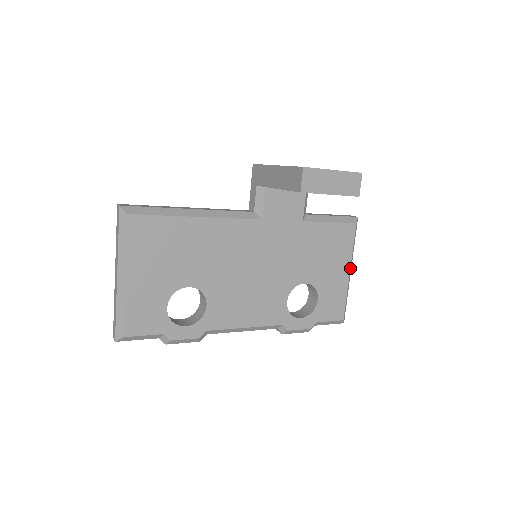
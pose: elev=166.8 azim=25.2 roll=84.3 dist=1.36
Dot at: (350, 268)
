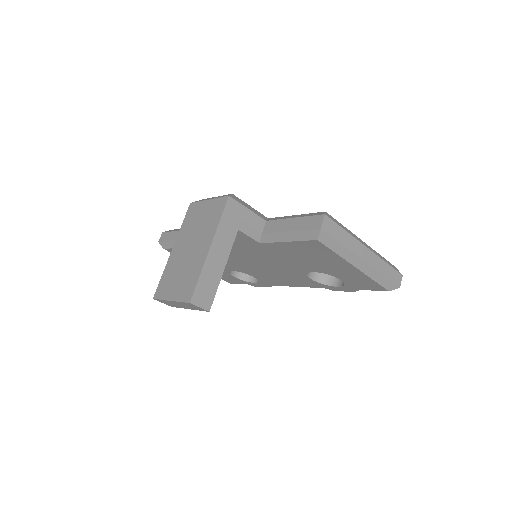
Dot at: (353, 265)
